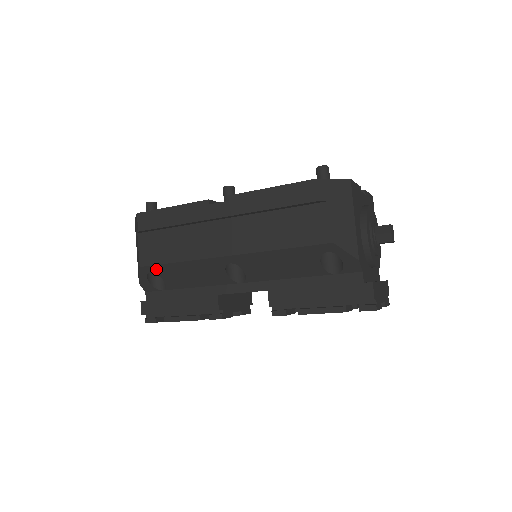
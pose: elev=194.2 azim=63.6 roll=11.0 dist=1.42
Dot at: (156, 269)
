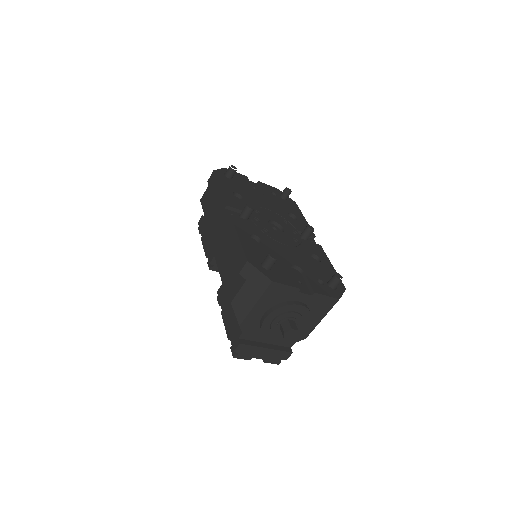
Dot at: occluded
